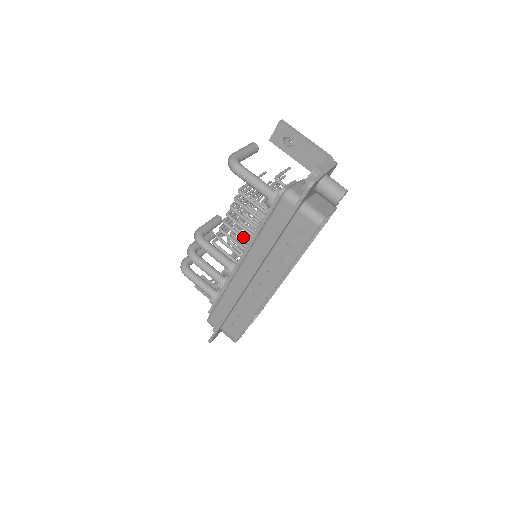
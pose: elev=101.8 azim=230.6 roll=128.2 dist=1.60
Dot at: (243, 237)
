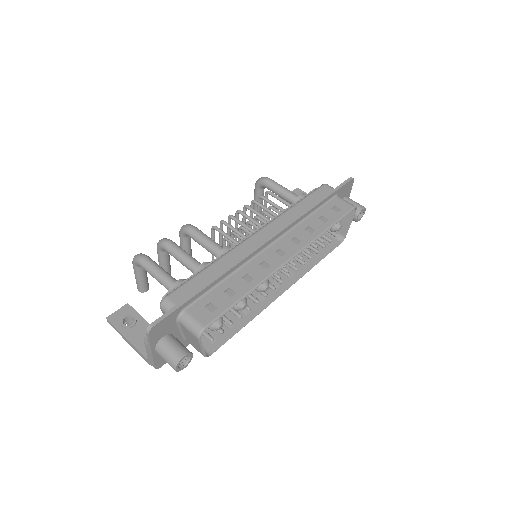
Dot at: (259, 223)
